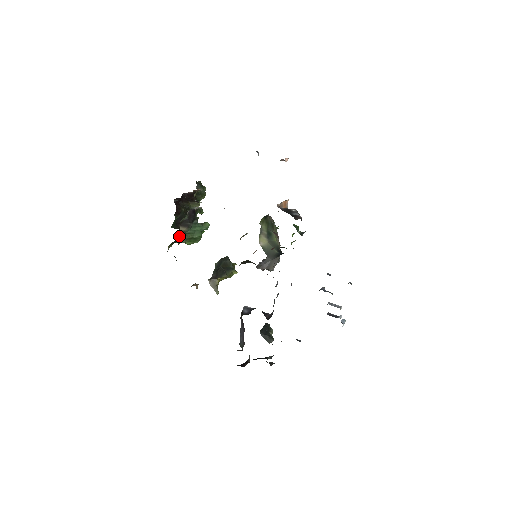
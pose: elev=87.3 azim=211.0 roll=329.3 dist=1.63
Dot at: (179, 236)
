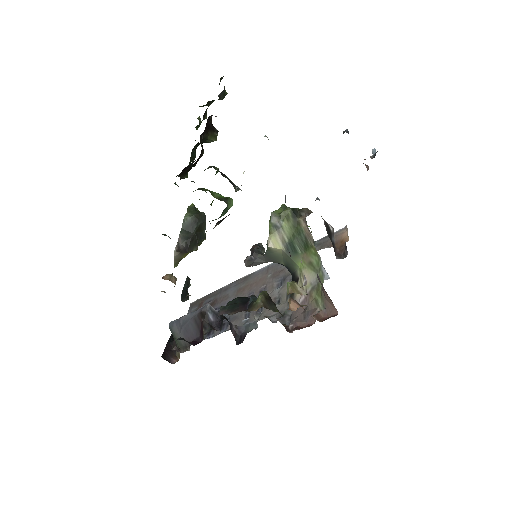
Dot at: occluded
